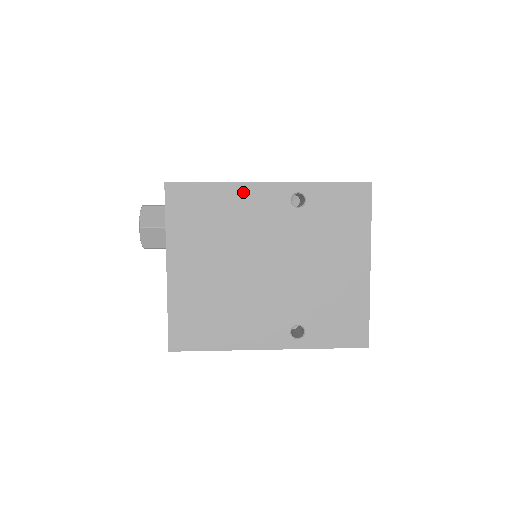
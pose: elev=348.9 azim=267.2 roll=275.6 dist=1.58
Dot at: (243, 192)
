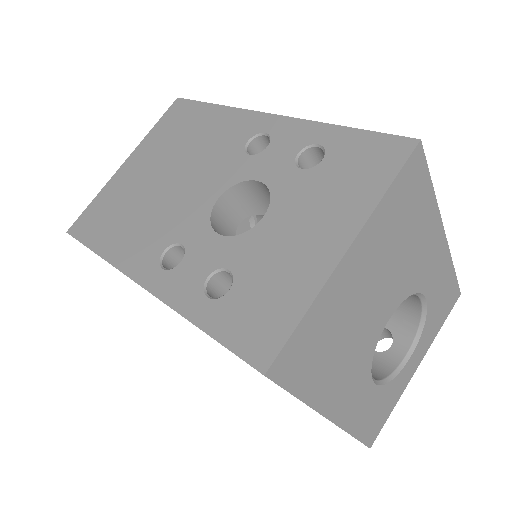
Dot at: occluded
